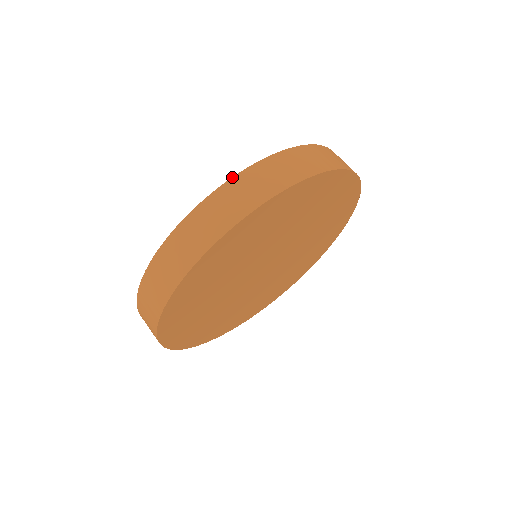
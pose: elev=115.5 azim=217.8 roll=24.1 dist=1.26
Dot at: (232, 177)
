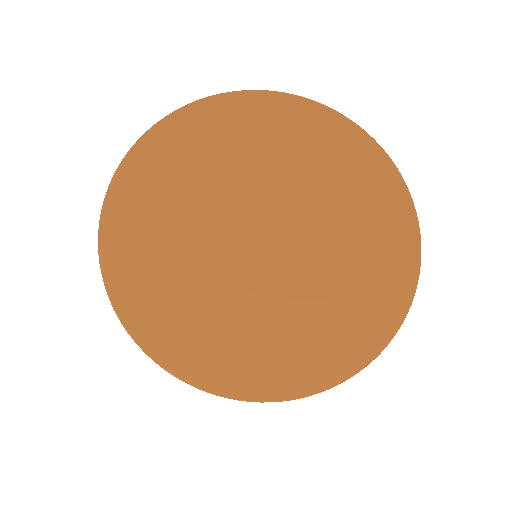
Dot at: occluded
